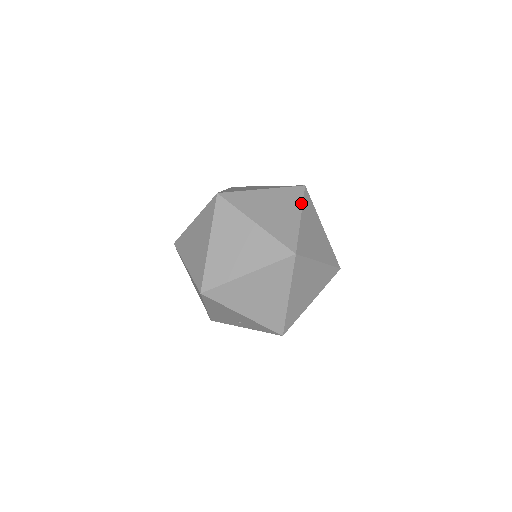
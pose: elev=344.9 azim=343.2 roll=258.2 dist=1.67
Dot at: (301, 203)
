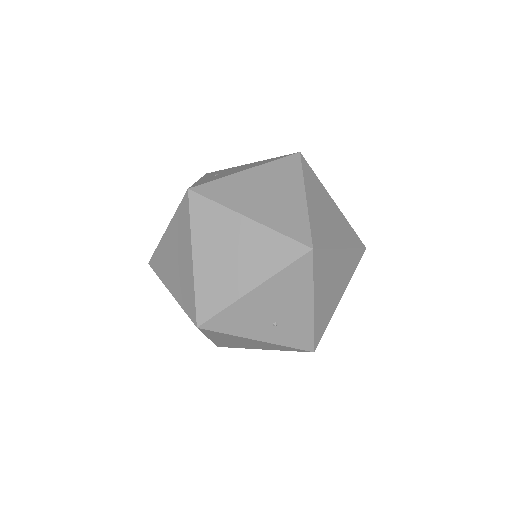
Dot at: occluded
